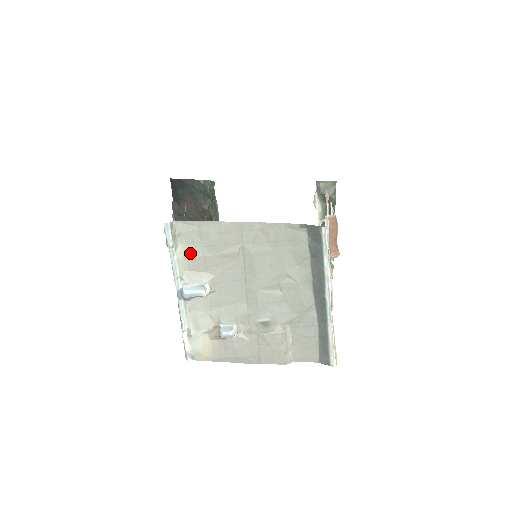
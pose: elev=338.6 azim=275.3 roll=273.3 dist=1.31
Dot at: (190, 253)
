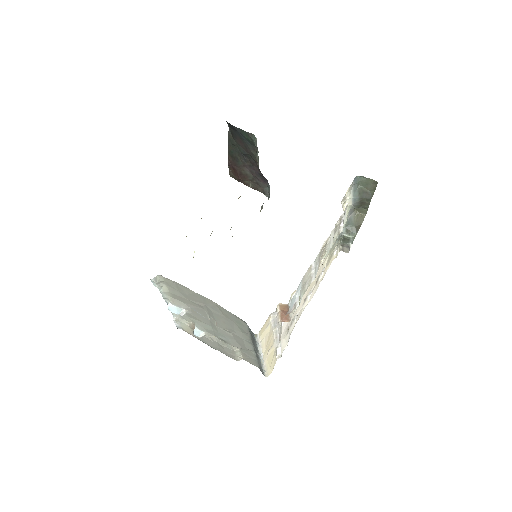
Dot at: (172, 291)
